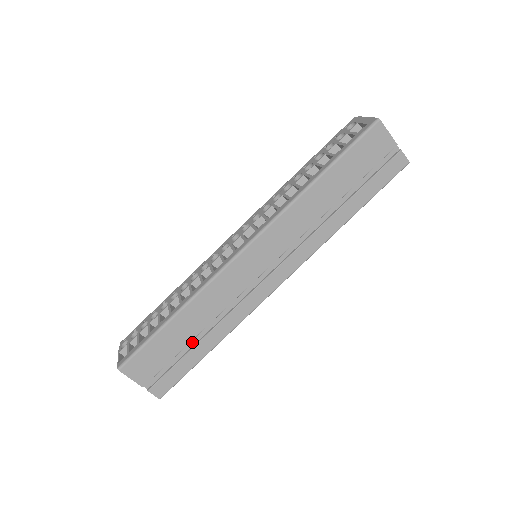
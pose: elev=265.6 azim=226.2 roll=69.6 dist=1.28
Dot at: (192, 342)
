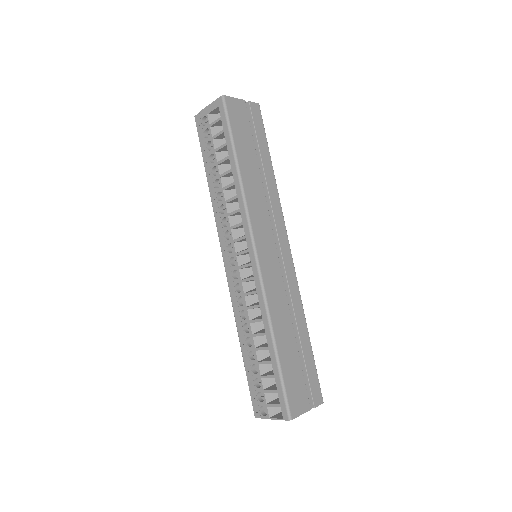
Dot at: (297, 346)
